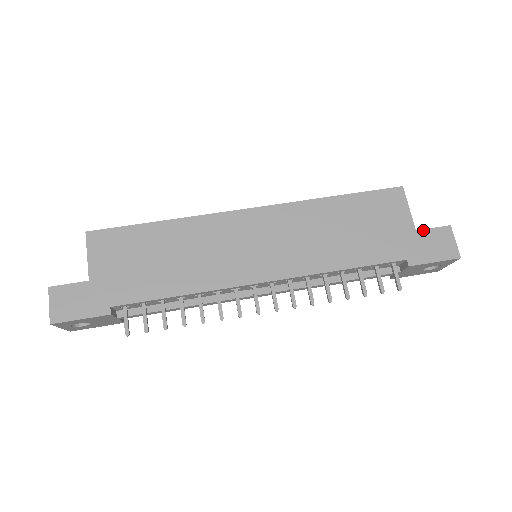
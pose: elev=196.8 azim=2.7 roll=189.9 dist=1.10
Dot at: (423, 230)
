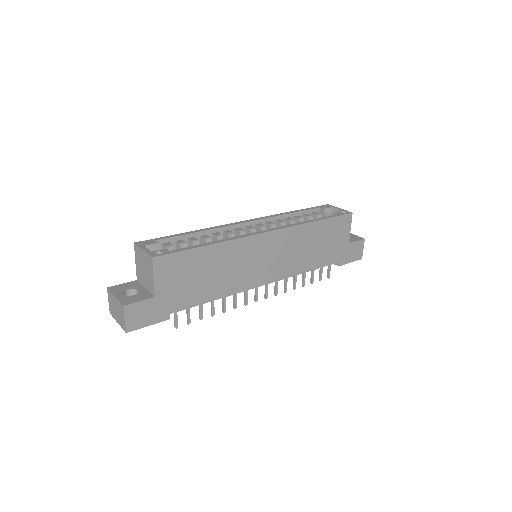
Dot at: (352, 243)
